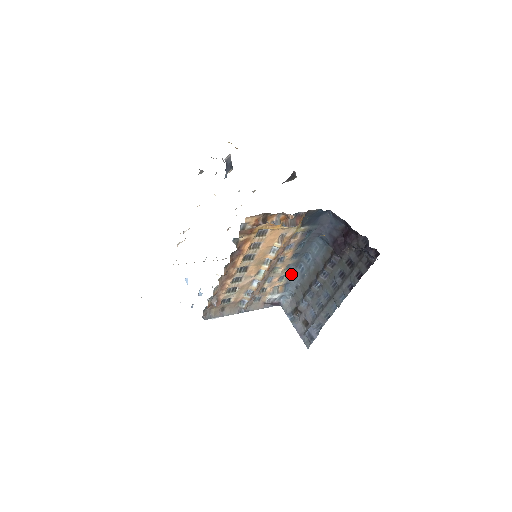
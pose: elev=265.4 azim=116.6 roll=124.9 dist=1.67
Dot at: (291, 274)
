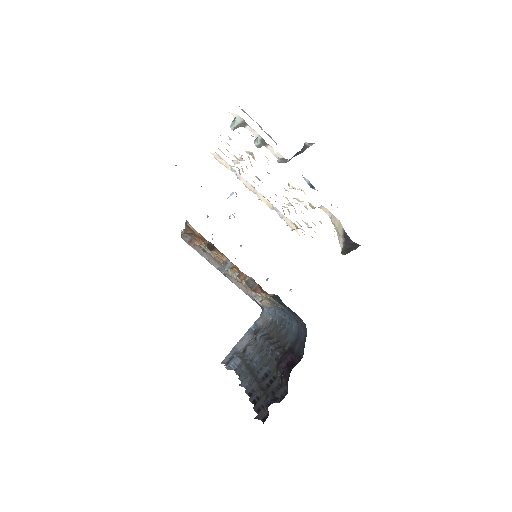
Dot at: occluded
